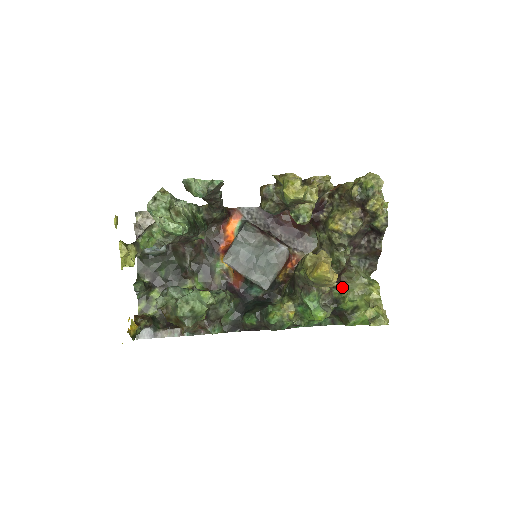
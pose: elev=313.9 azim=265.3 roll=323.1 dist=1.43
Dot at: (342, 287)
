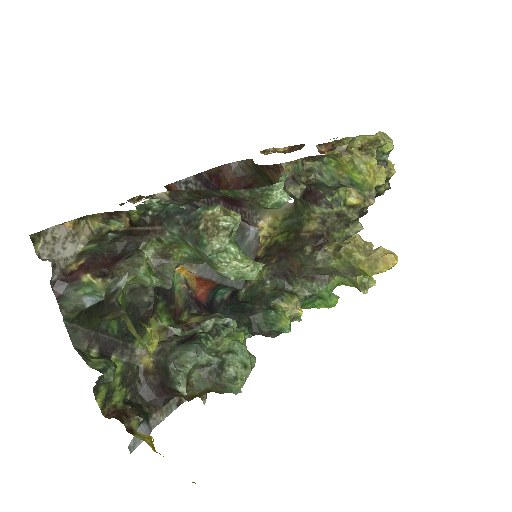
Dot at: occluded
